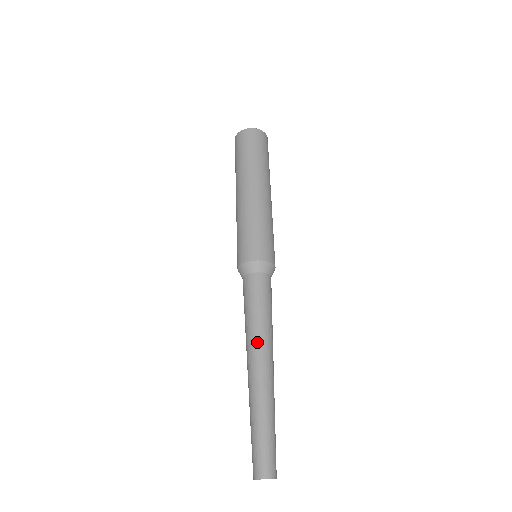
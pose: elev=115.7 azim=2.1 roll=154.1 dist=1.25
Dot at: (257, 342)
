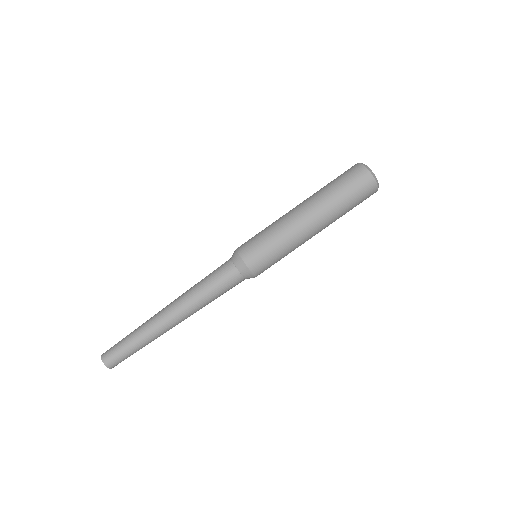
Dot at: (187, 306)
